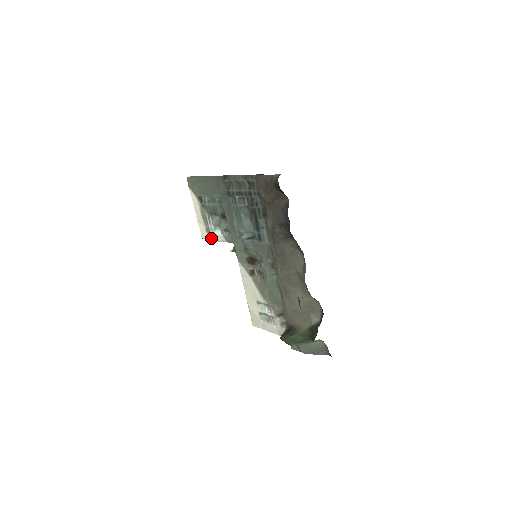
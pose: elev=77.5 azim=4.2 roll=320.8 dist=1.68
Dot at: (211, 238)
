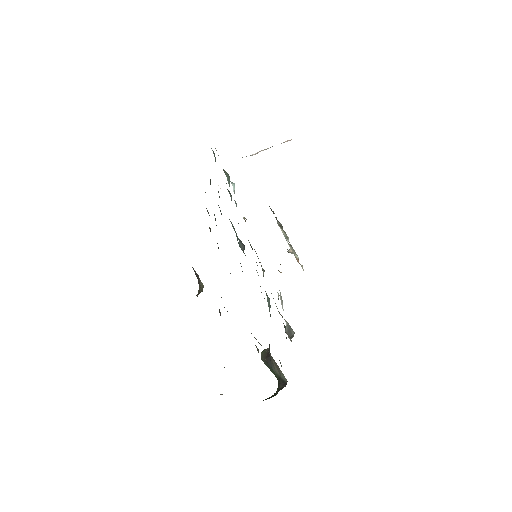
Dot at: occluded
